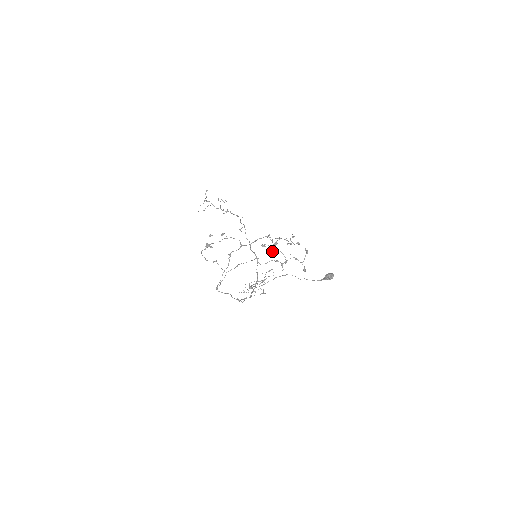
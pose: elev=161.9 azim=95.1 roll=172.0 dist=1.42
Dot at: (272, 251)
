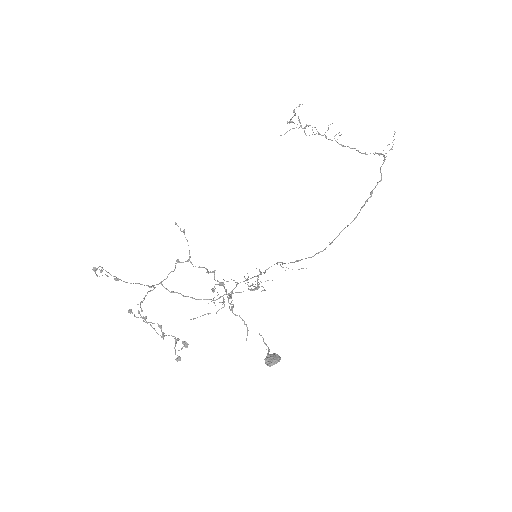
Dot at: (213, 290)
